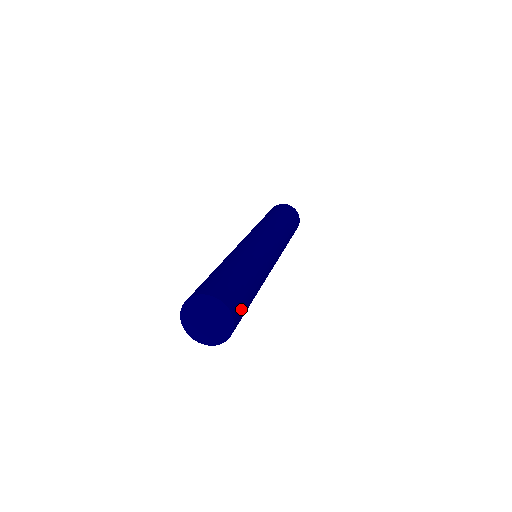
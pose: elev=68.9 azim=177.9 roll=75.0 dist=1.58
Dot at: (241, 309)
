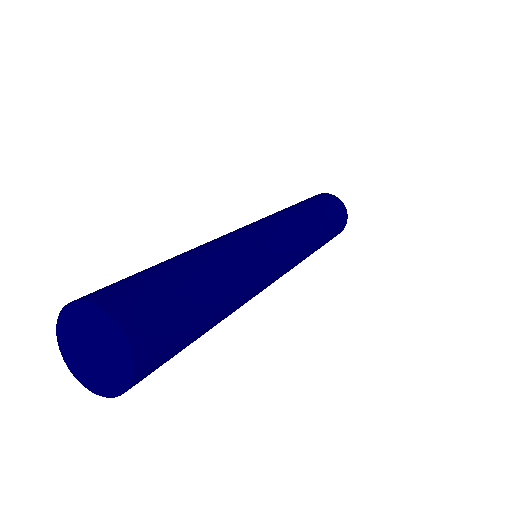
Dot at: (162, 327)
